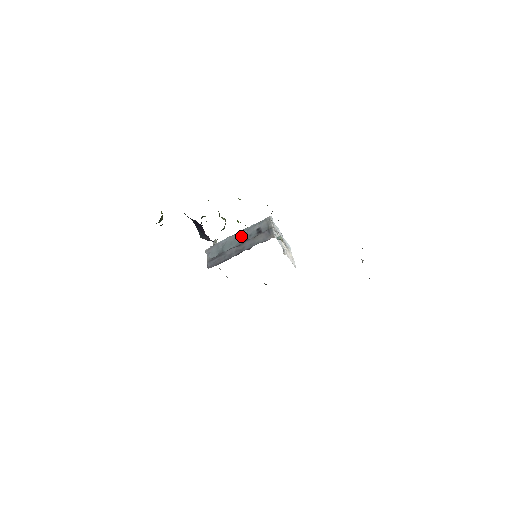
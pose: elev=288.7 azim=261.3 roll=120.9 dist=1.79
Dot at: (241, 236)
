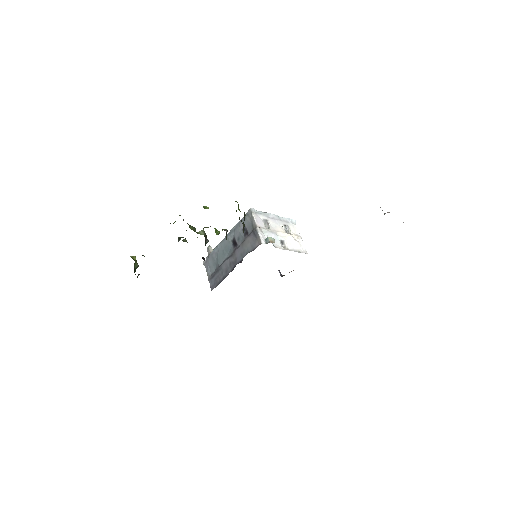
Dot at: (230, 241)
